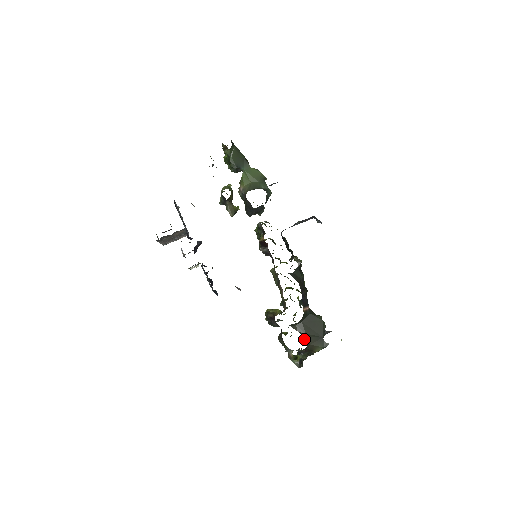
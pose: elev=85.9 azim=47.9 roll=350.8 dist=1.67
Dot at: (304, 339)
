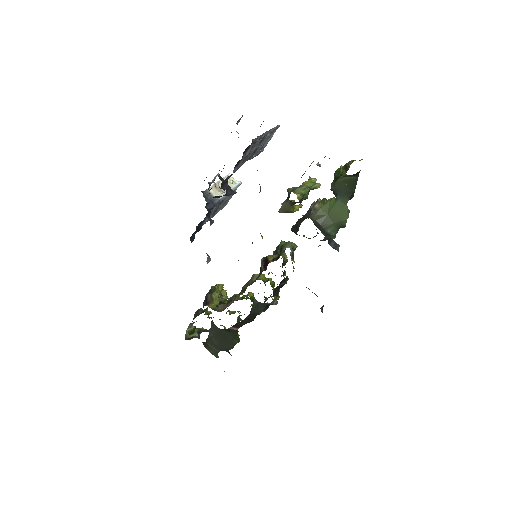
Dot at: occluded
